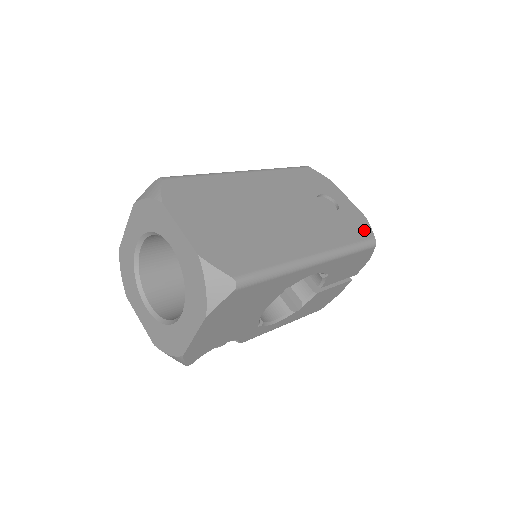
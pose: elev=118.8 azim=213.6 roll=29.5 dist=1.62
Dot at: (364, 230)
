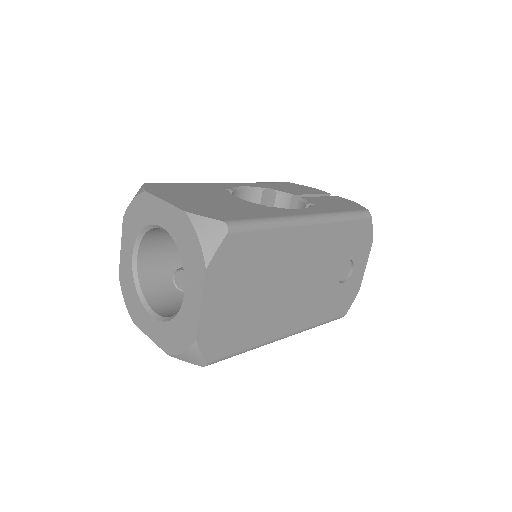
Dot at: (345, 306)
